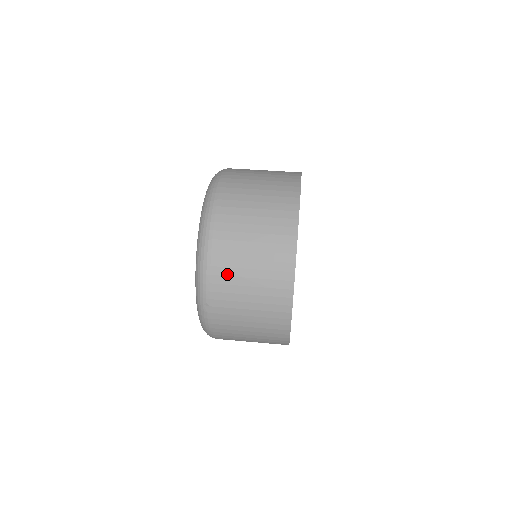
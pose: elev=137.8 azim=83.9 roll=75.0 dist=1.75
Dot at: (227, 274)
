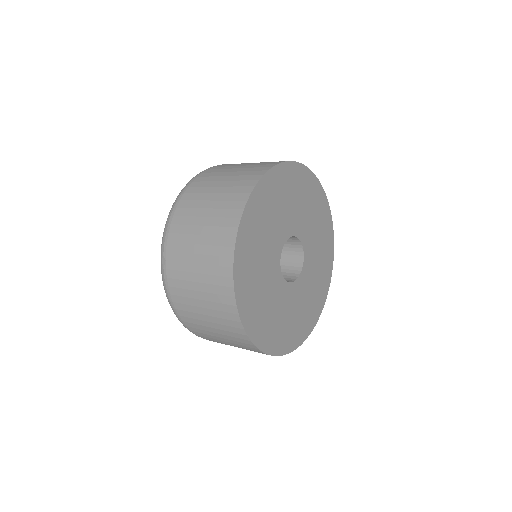
Dot at: (184, 223)
